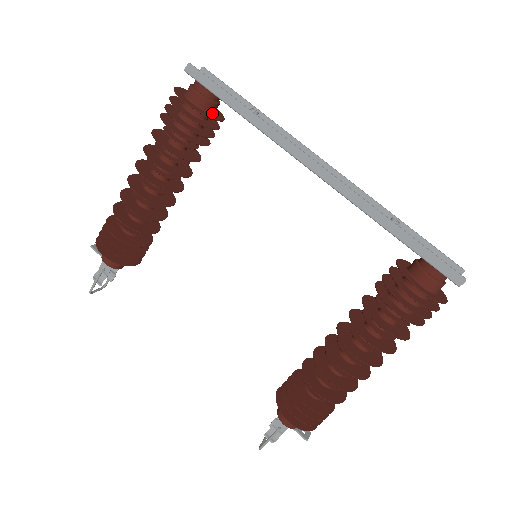
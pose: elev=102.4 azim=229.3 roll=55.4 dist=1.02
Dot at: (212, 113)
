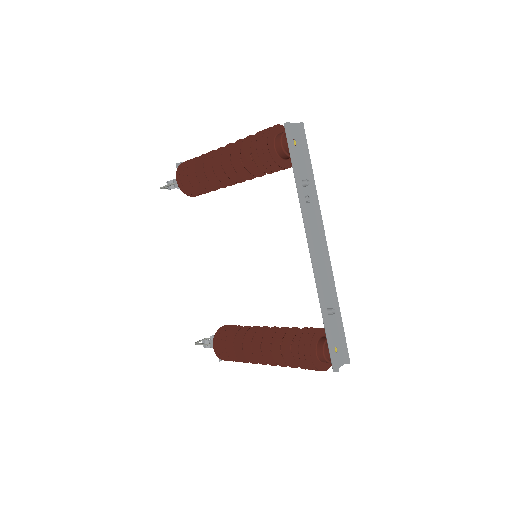
Dot at: (285, 159)
